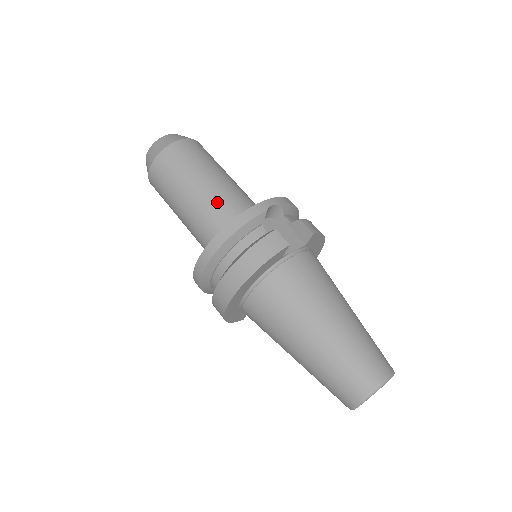
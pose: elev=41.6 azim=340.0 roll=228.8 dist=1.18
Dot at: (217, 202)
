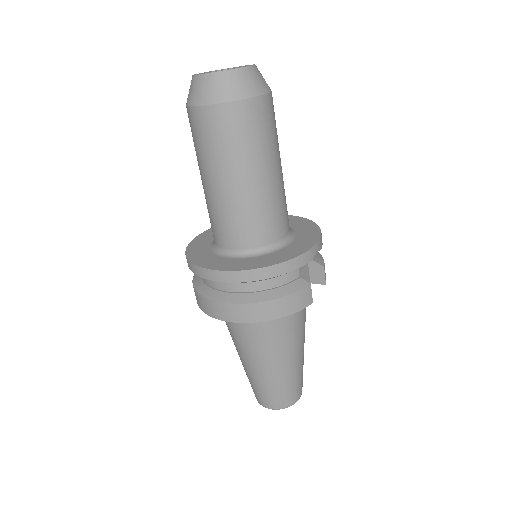
Dot at: (266, 208)
